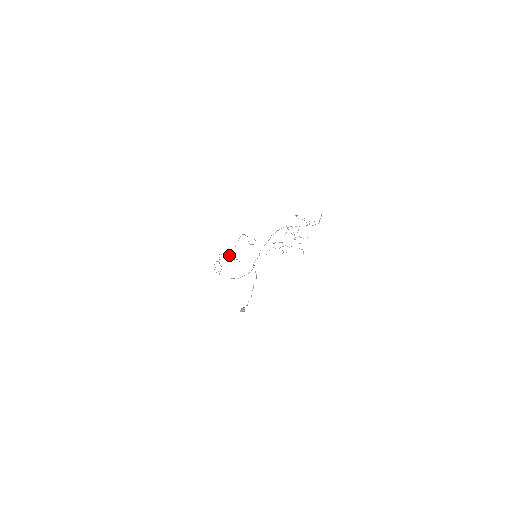
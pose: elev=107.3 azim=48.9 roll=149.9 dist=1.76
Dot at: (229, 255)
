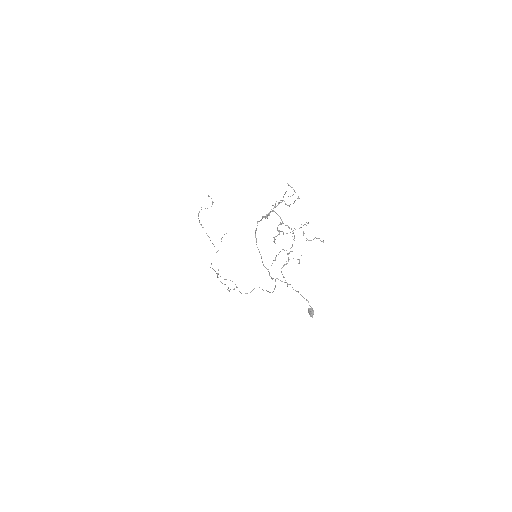
Dot at: occluded
